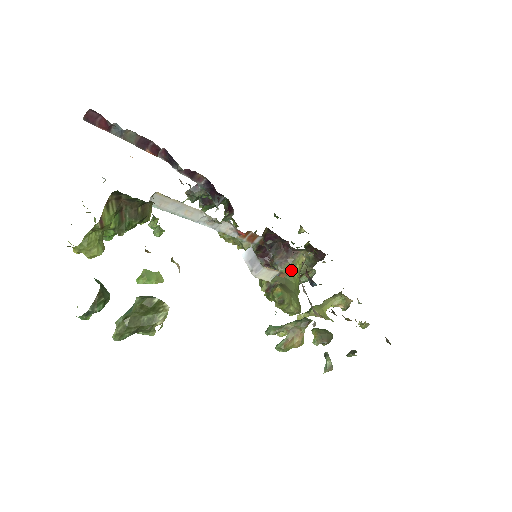
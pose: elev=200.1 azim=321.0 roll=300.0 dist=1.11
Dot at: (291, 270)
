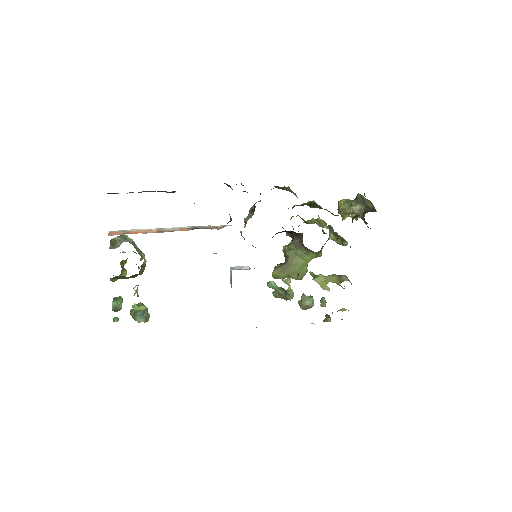
Dot at: (304, 253)
